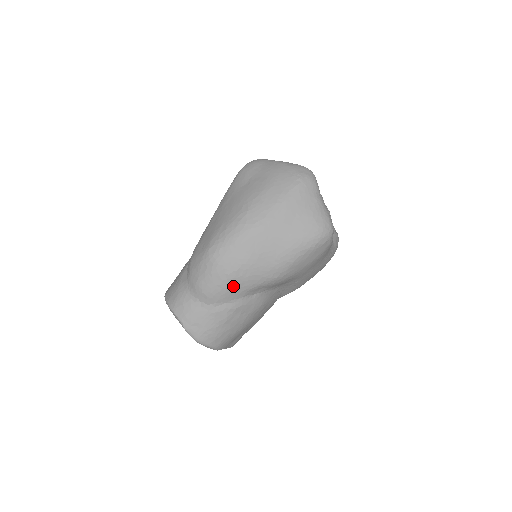
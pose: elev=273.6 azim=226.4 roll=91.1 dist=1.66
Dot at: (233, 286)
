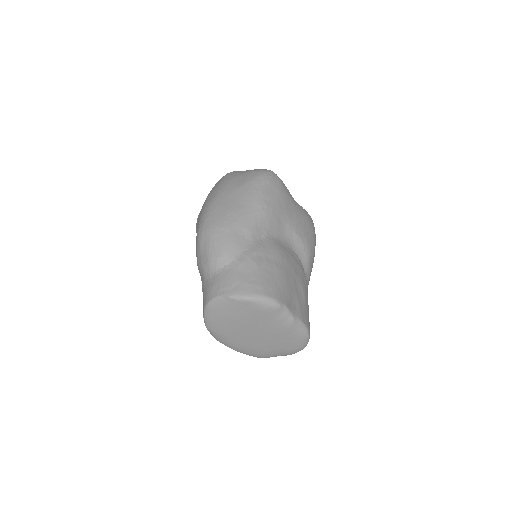
Dot at: (234, 233)
